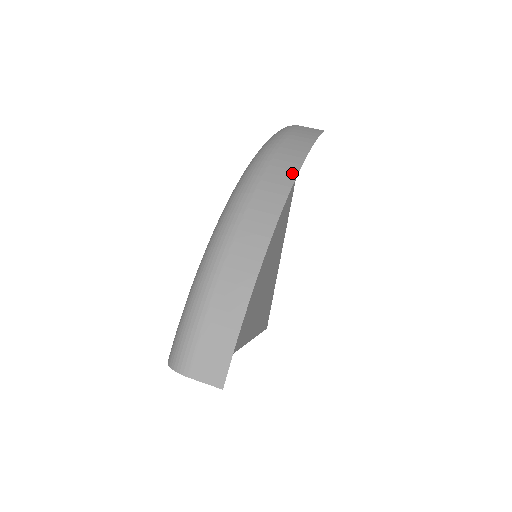
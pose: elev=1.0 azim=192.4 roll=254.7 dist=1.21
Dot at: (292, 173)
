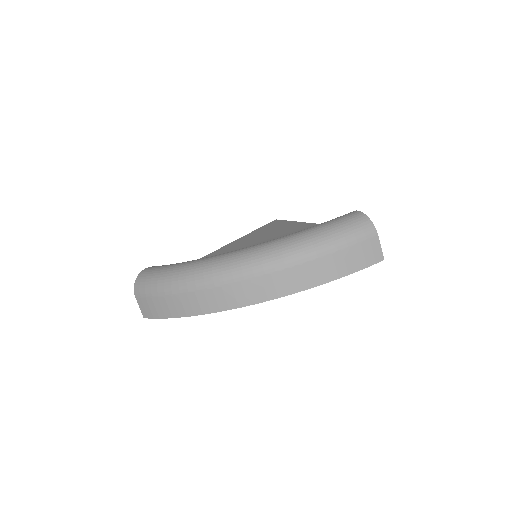
Dot at: (283, 292)
